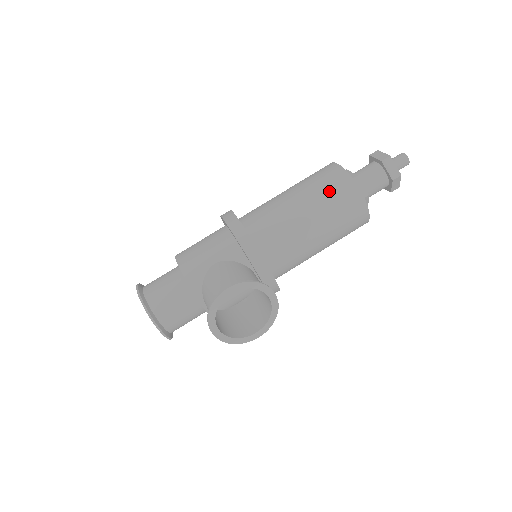
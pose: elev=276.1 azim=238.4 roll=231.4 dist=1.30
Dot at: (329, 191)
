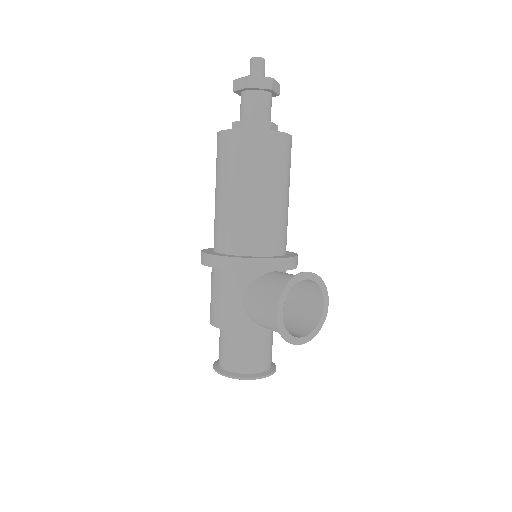
Dot at: (245, 158)
